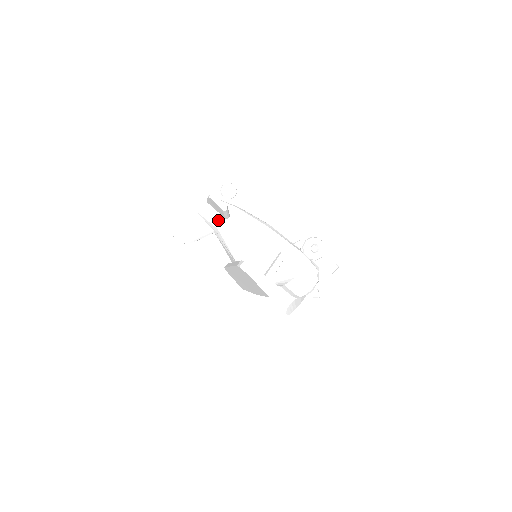
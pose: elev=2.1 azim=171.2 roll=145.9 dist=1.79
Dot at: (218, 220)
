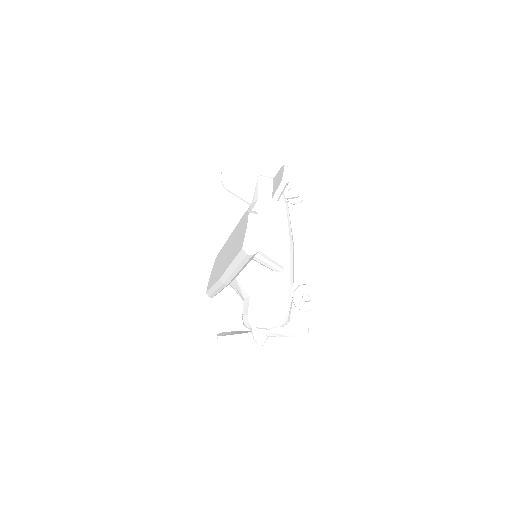
Dot at: (266, 194)
